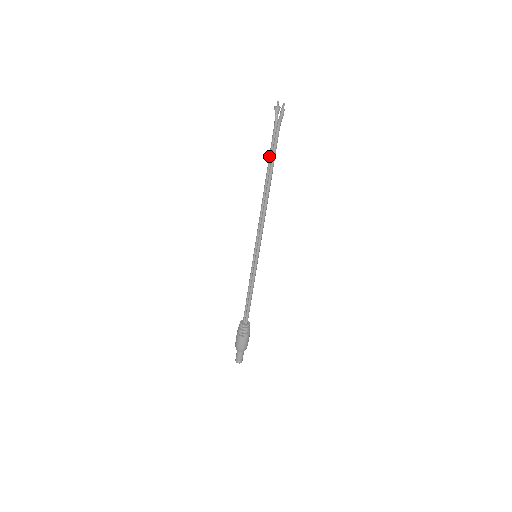
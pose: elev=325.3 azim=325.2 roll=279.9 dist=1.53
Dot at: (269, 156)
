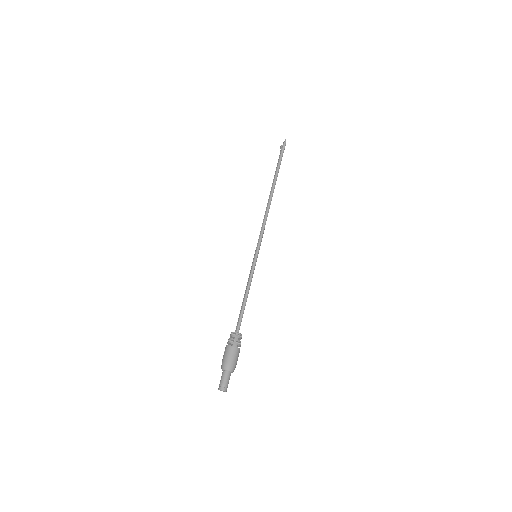
Dot at: (274, 175)
